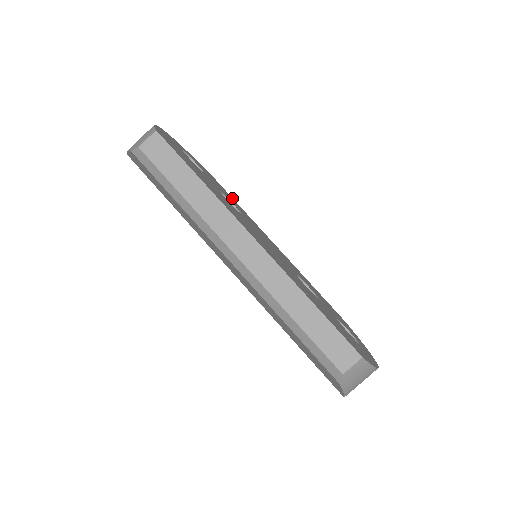
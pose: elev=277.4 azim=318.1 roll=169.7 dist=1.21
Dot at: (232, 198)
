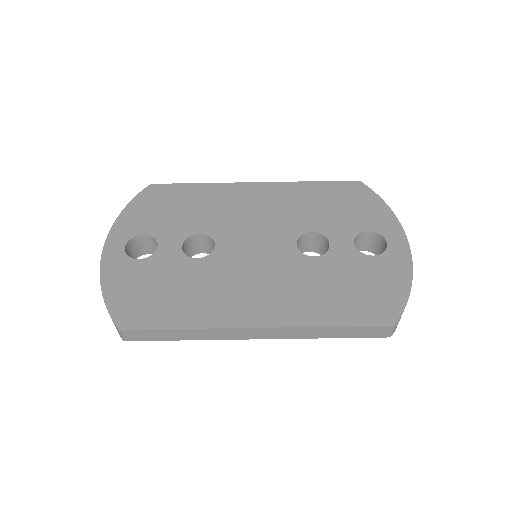
Dot at: (185, 188)
